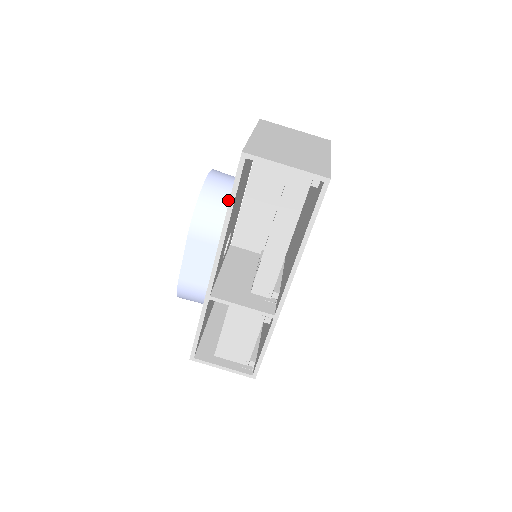
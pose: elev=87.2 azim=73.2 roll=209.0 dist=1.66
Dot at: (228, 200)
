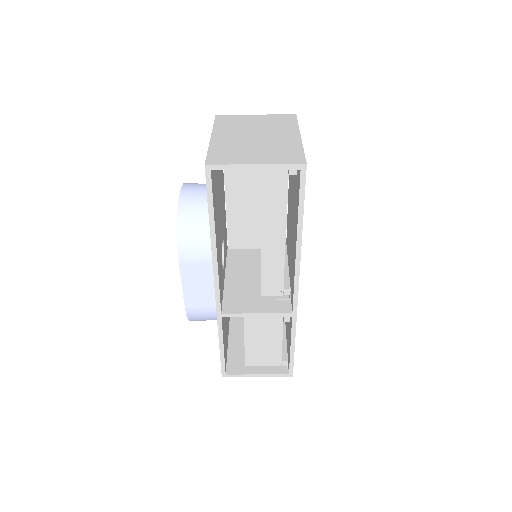
Dot at: occluded
